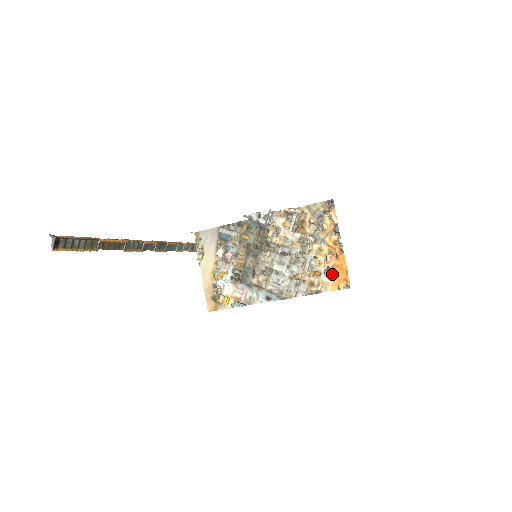
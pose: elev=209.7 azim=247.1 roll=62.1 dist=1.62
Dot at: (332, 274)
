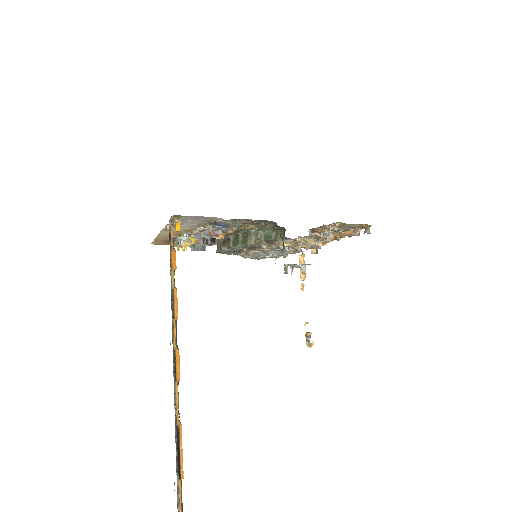
Dot at: occluded
